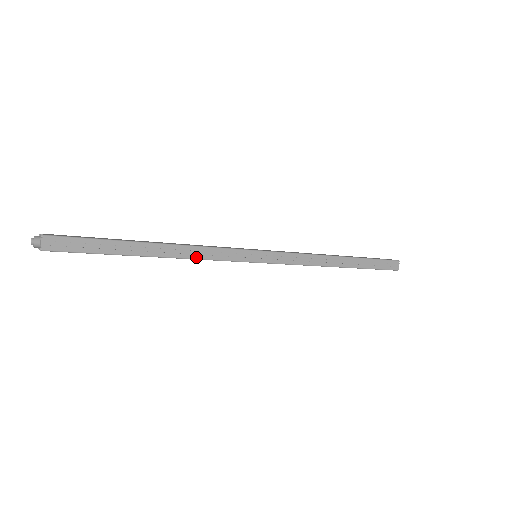
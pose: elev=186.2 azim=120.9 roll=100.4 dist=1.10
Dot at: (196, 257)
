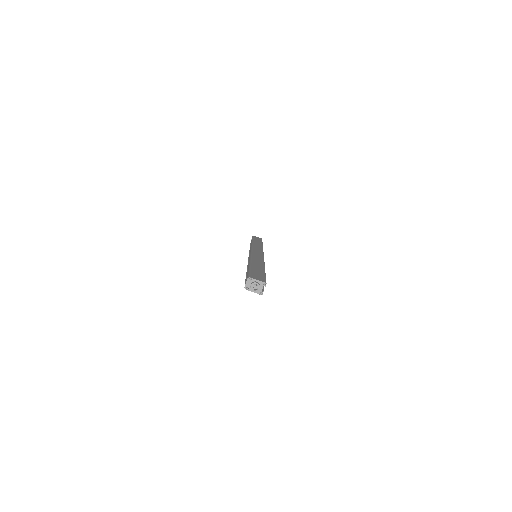
Dot at: occluded
